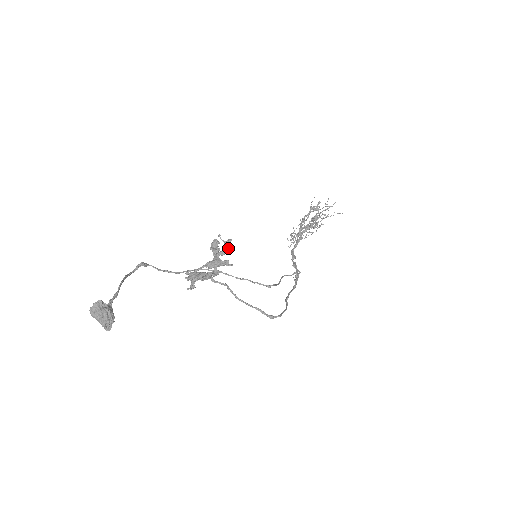
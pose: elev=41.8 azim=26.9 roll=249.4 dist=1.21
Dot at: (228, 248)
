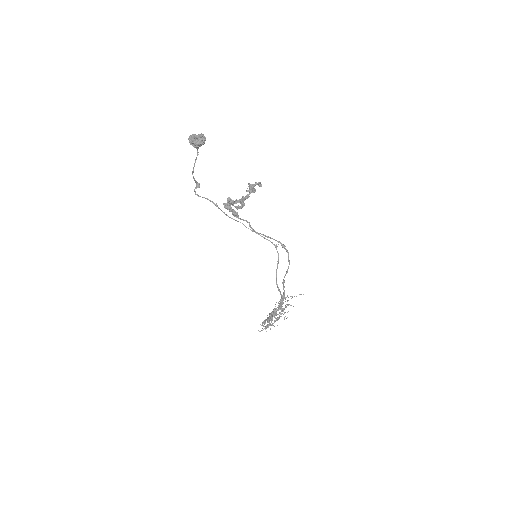
Dot at: (255, 190)
